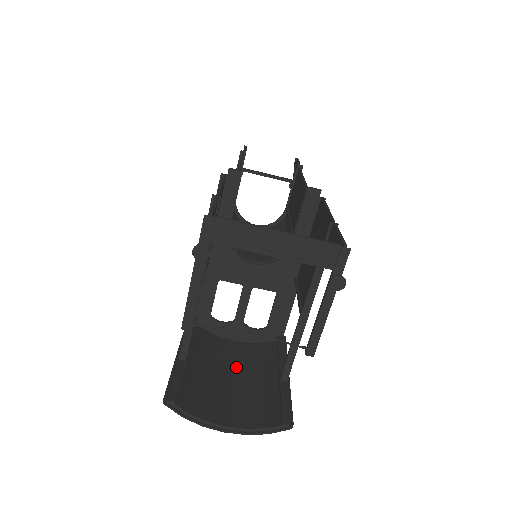
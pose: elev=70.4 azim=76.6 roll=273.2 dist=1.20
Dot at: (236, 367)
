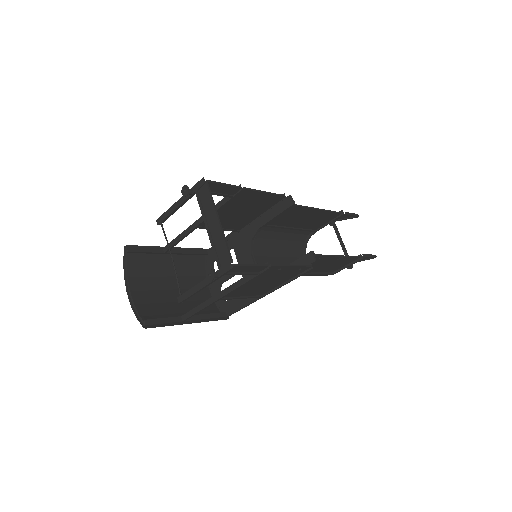
Dot at: (184, 292)
